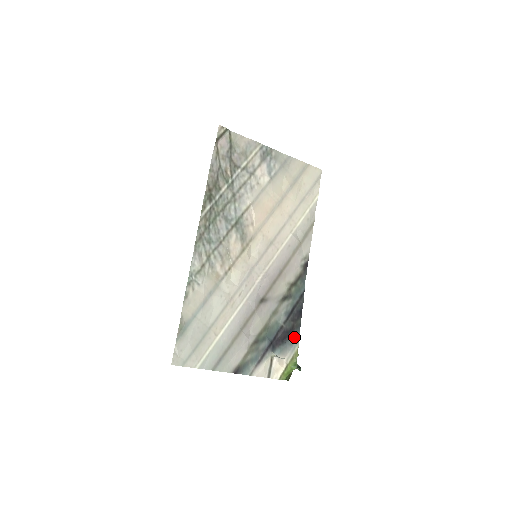
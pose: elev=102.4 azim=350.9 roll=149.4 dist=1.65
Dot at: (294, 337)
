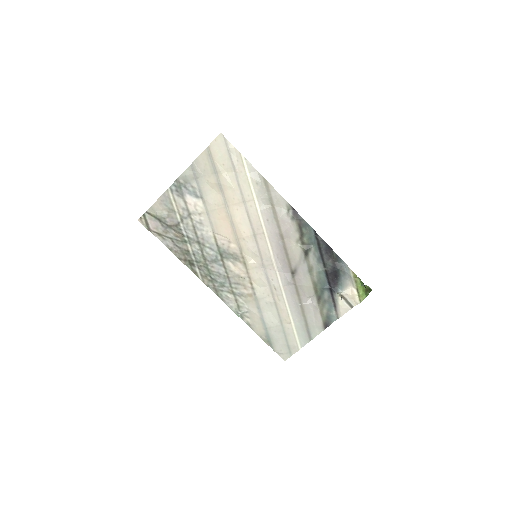
Dot at: (342, 268)
